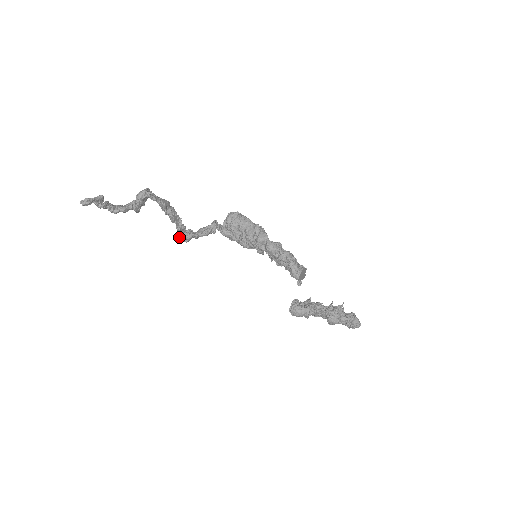
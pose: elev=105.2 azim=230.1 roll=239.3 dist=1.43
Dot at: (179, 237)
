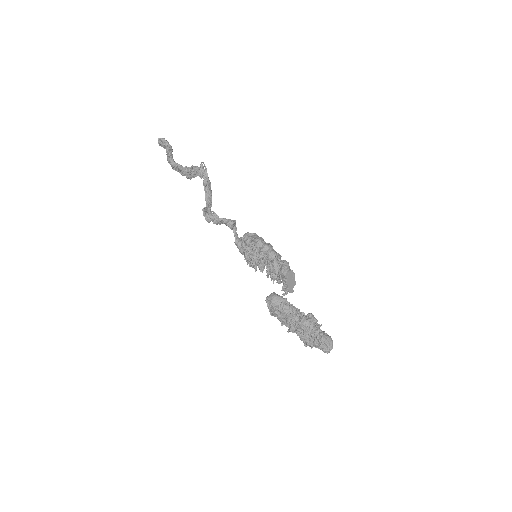
Dot at: (204, 210)
